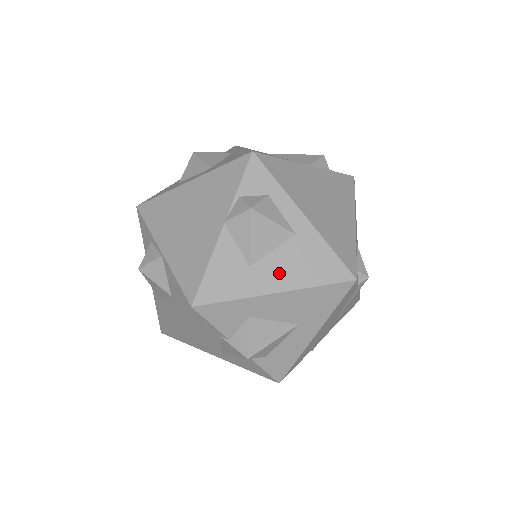
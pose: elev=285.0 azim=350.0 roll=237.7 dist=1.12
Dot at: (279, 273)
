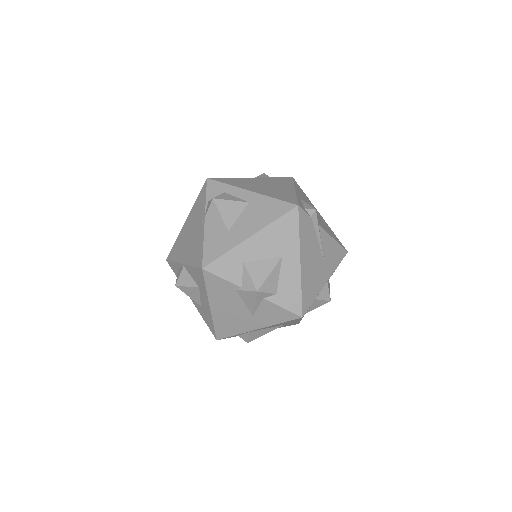
Dot at: (248, 226)
